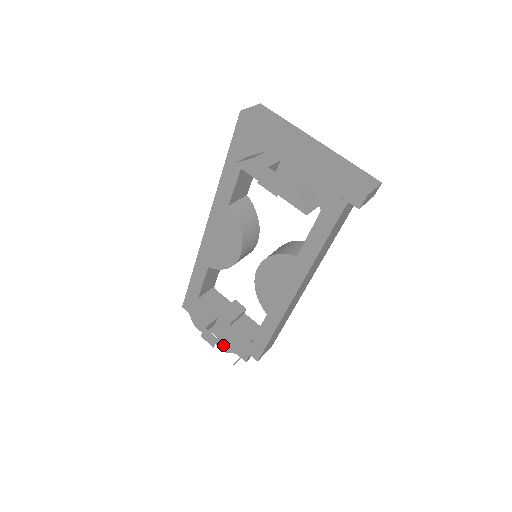
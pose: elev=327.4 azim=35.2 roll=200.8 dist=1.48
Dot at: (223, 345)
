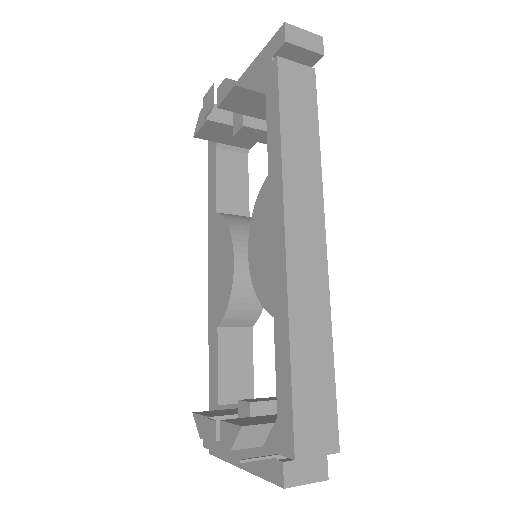
Dot at: (226, 432)
